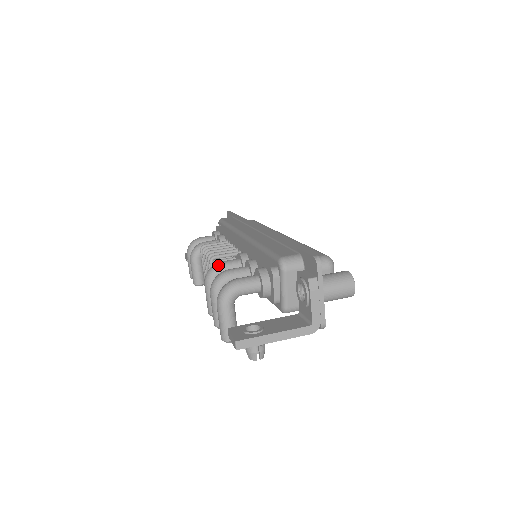
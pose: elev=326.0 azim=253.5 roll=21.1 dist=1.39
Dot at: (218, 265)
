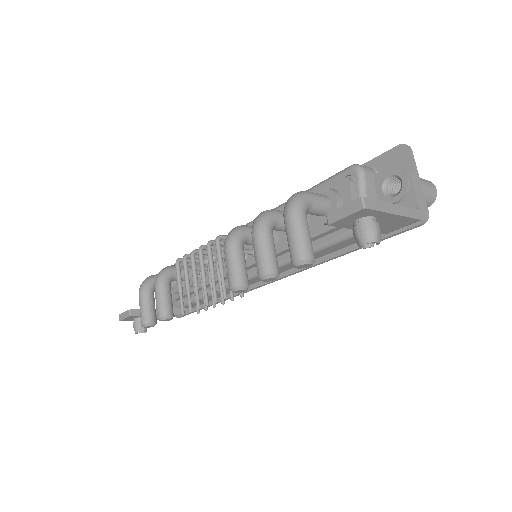
Dot at: (242, 225)
